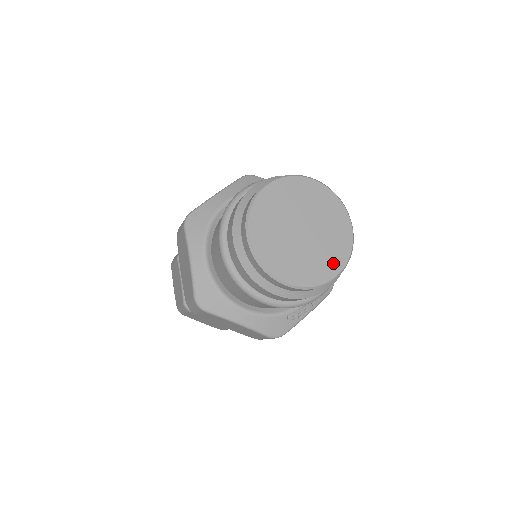
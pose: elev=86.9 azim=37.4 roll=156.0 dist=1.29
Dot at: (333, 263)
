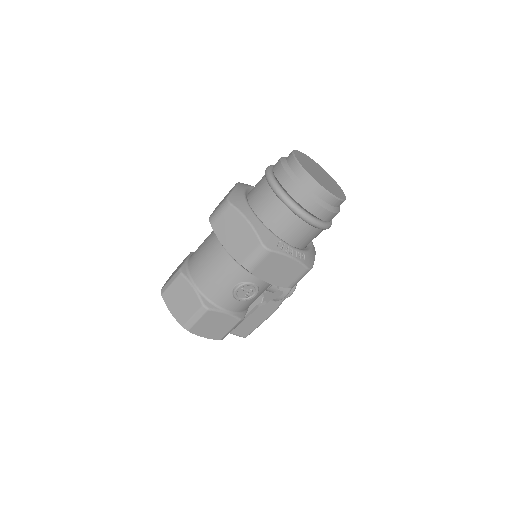
Dot at: (332, 191)
